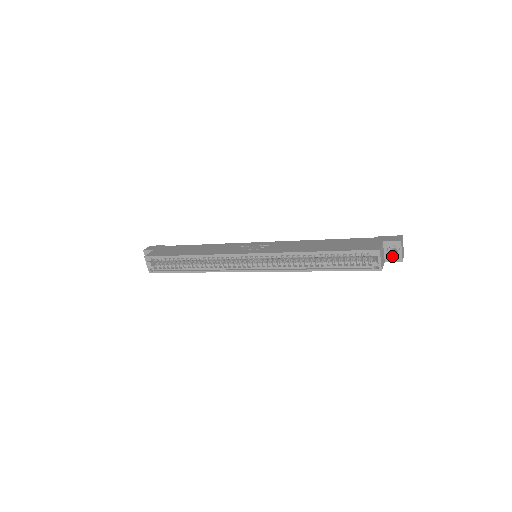
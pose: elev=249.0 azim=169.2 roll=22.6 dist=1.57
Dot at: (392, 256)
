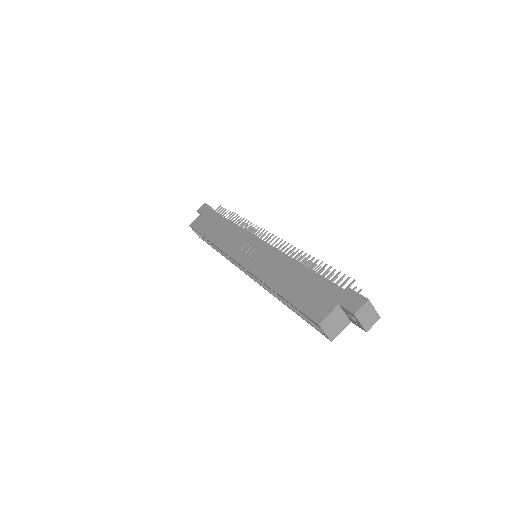
Dot at: (354, 321)
